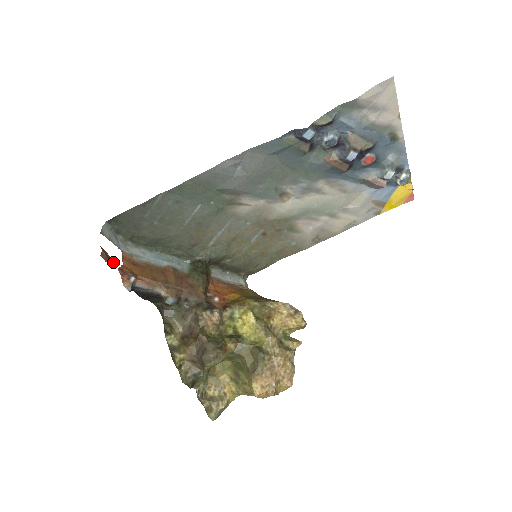
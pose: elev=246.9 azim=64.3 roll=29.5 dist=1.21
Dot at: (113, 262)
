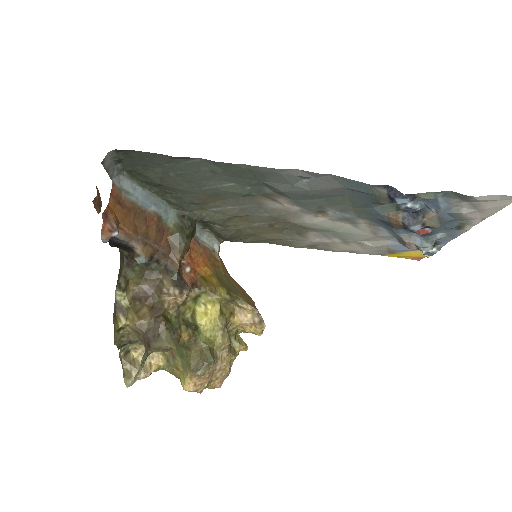
Dot at: (101, 205)
